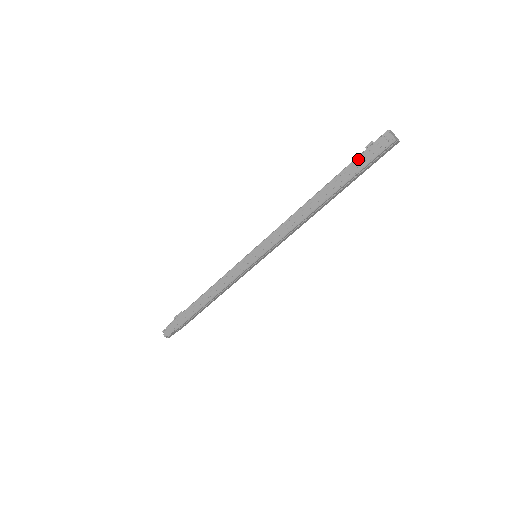
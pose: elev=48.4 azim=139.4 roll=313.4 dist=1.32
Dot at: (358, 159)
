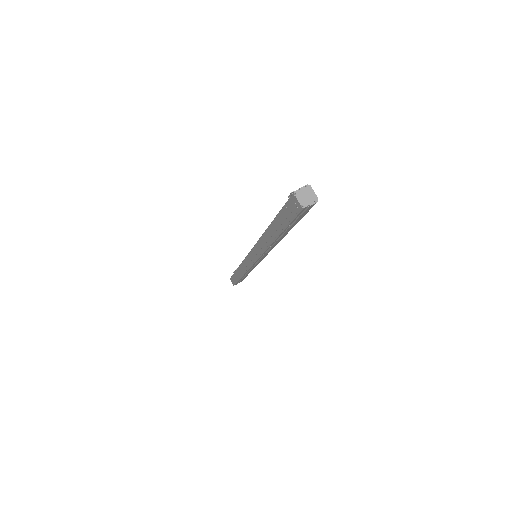
Dot at: (282, 212)
